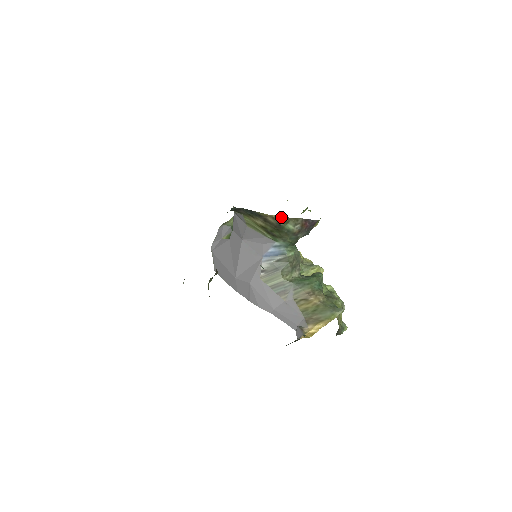
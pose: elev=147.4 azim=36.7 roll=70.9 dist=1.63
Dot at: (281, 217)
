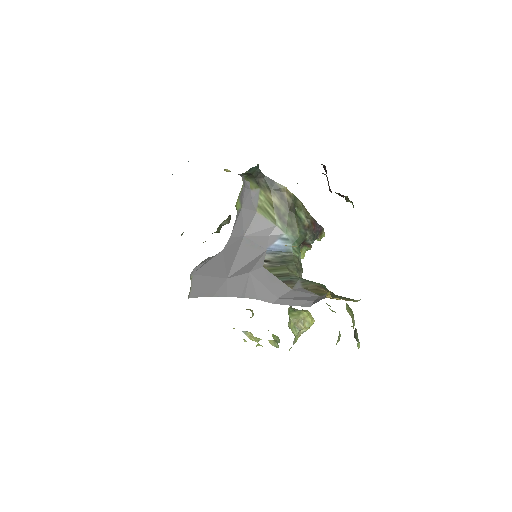
Dot at: (297, 199)
